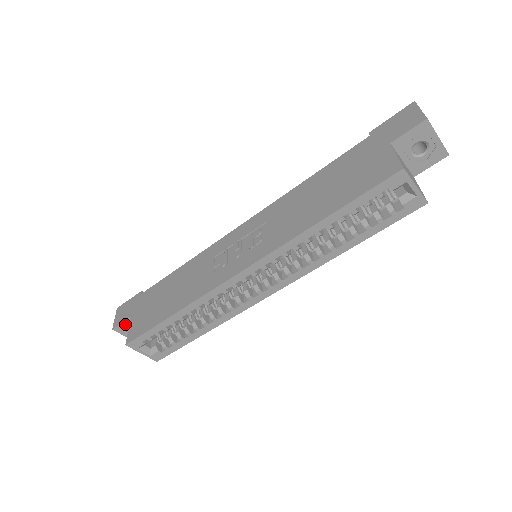
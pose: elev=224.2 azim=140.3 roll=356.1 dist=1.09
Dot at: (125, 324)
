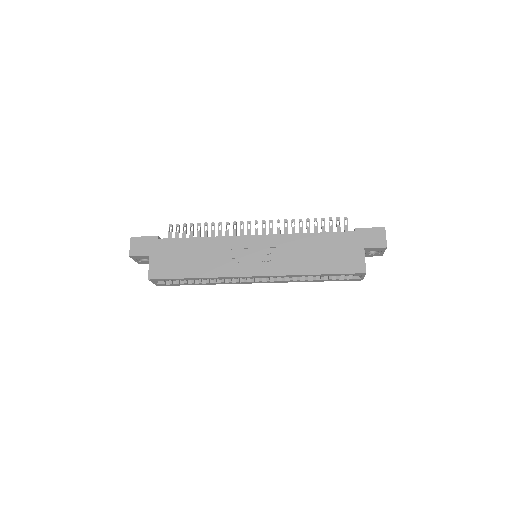
Dot at: (141, 256)
